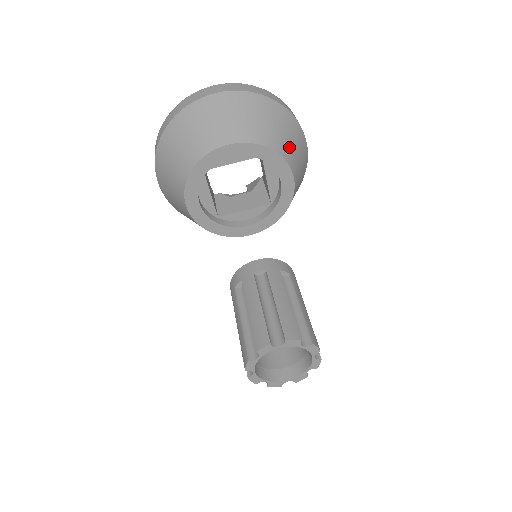
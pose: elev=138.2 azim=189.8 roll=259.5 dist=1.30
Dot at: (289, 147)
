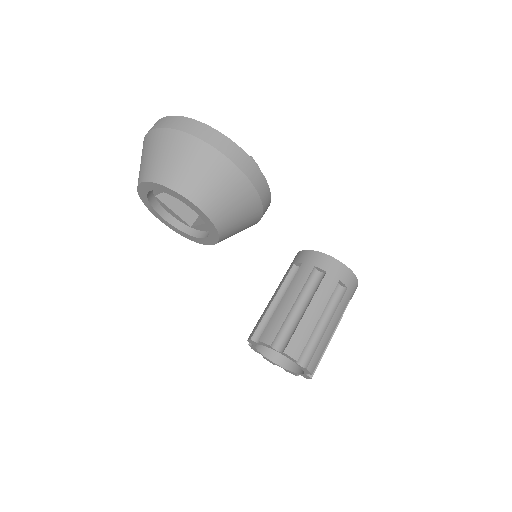
Dot at: (189, 179)
